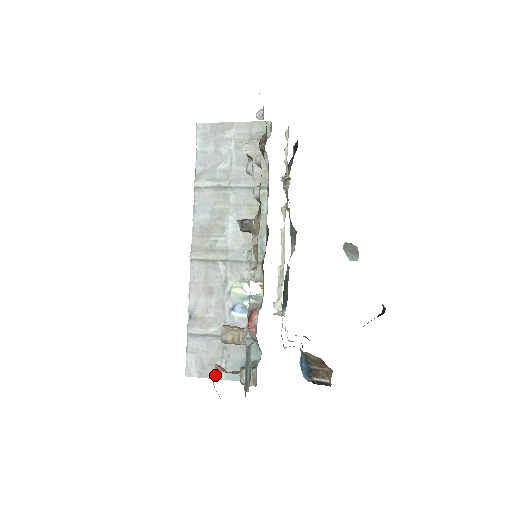
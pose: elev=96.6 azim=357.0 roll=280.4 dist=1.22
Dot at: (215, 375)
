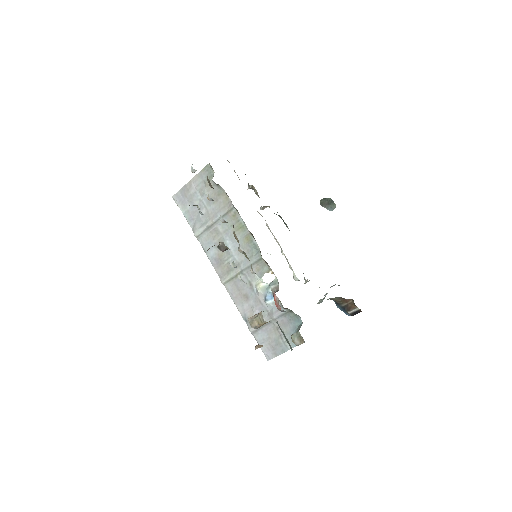
Dot at: occluded
